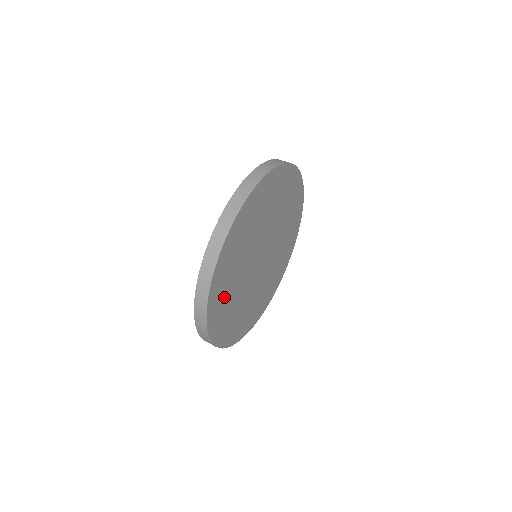
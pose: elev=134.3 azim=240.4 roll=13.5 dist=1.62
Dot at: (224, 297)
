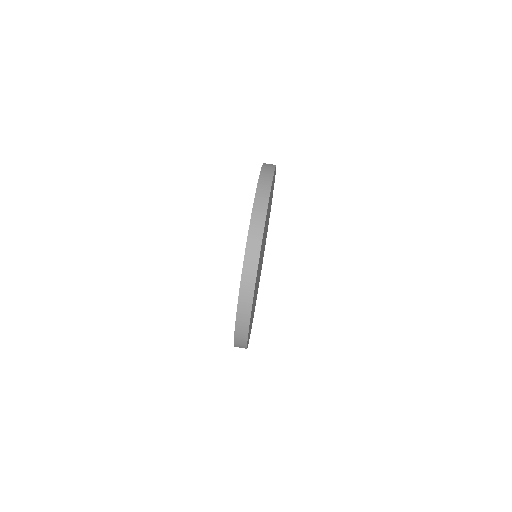
Dot at: occluded
